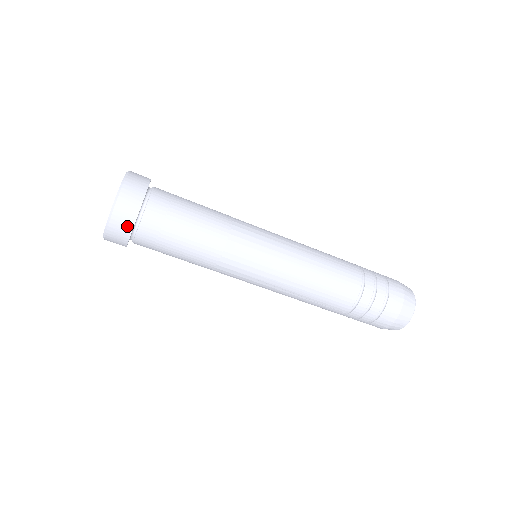
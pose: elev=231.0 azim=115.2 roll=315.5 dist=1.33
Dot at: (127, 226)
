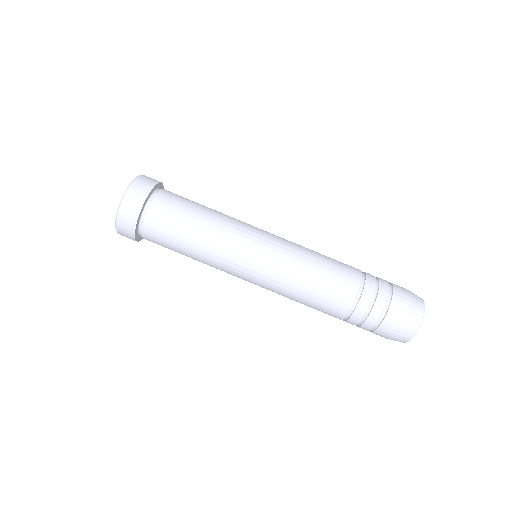
Dot at: (154, 181)
